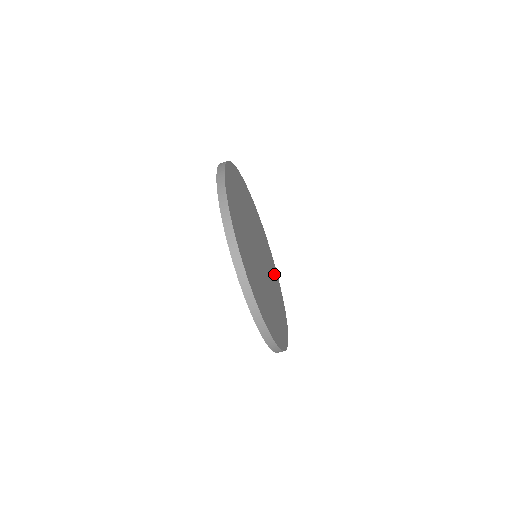
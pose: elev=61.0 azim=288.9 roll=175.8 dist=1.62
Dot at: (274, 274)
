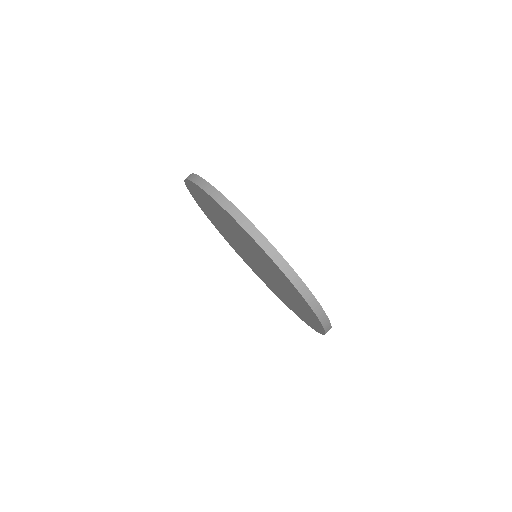
Dot at: occluded
